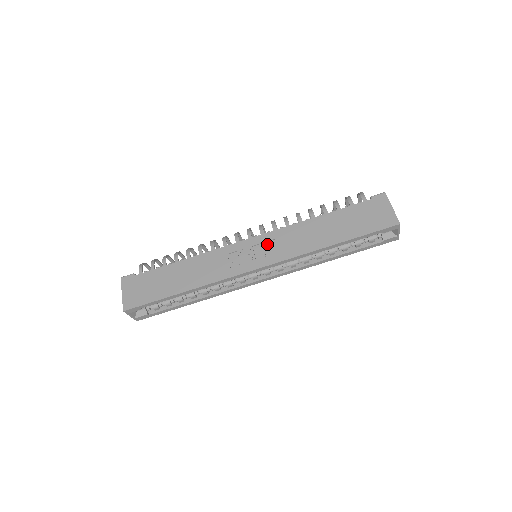
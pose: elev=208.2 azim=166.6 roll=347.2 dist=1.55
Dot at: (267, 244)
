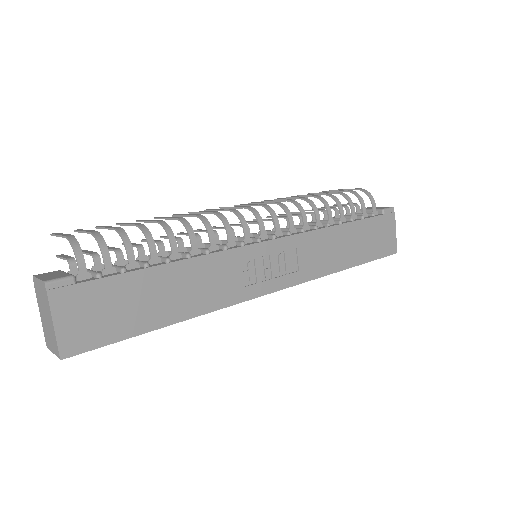
Dot at: (288, 255)
